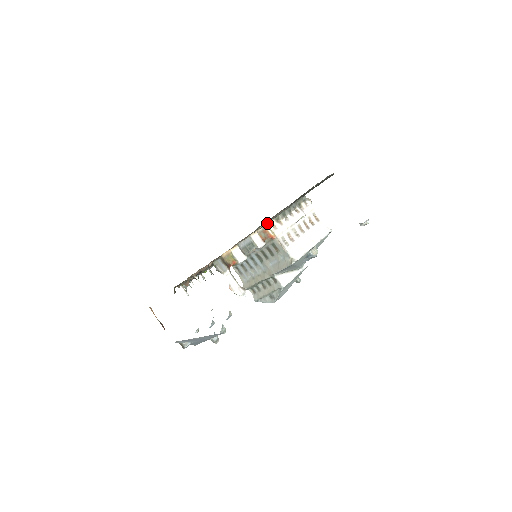
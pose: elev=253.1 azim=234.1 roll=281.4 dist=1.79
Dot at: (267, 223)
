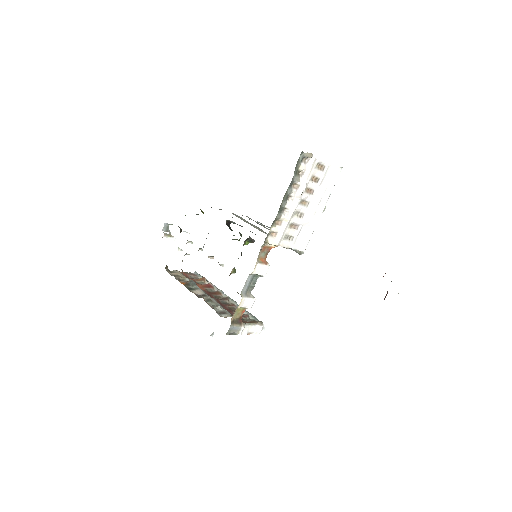
Dot at: occluded
